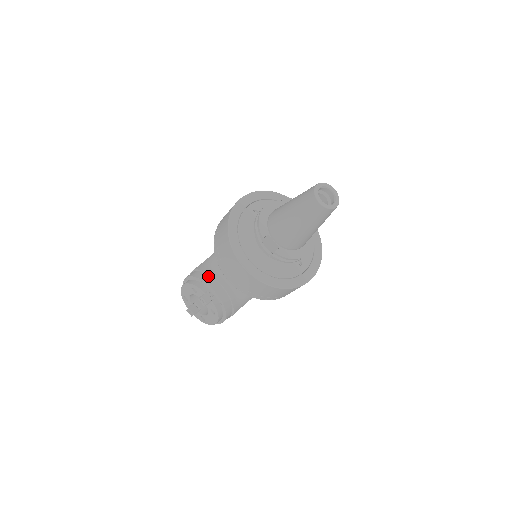
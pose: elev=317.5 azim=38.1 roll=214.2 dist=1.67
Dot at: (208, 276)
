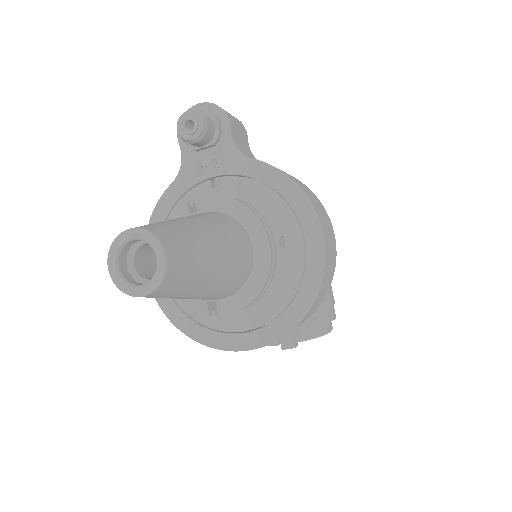
Dot at: occluded
